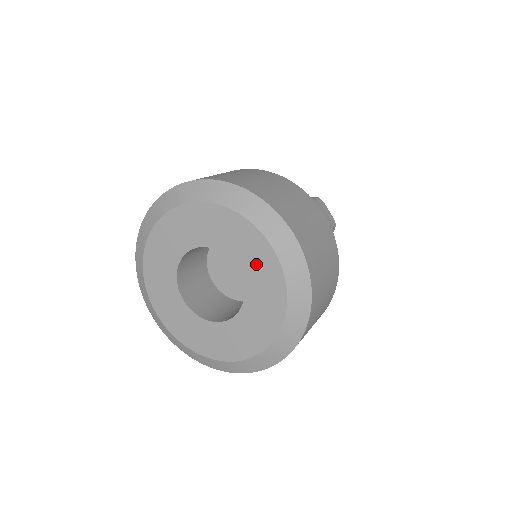
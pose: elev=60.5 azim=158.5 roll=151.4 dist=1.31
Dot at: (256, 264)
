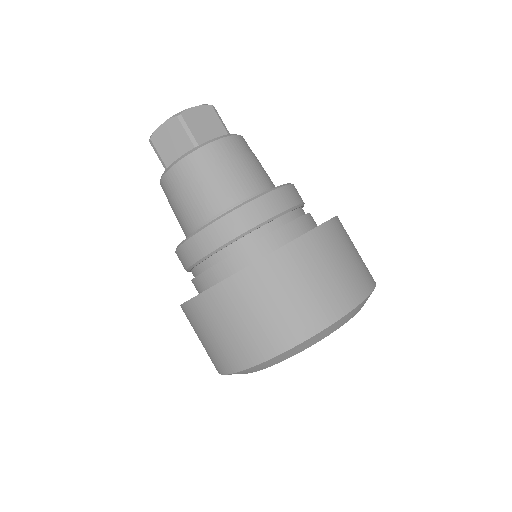
Dot at: occluded
